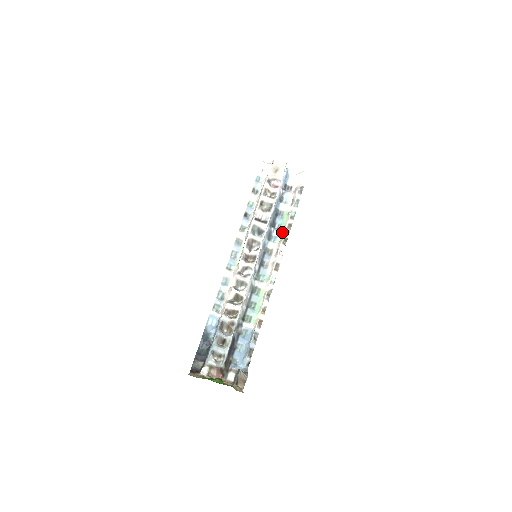
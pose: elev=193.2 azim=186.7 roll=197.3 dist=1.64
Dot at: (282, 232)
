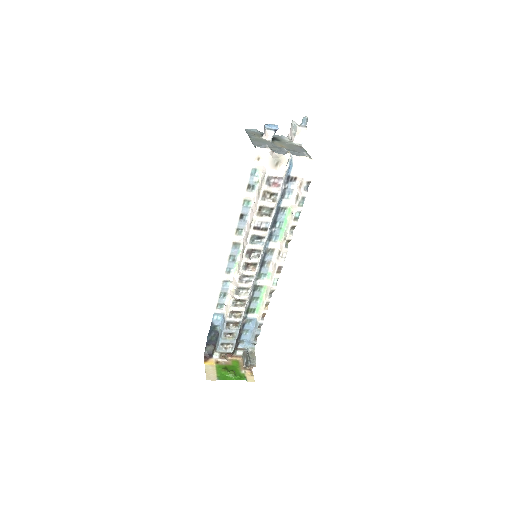
Dot at: (284, 231)
